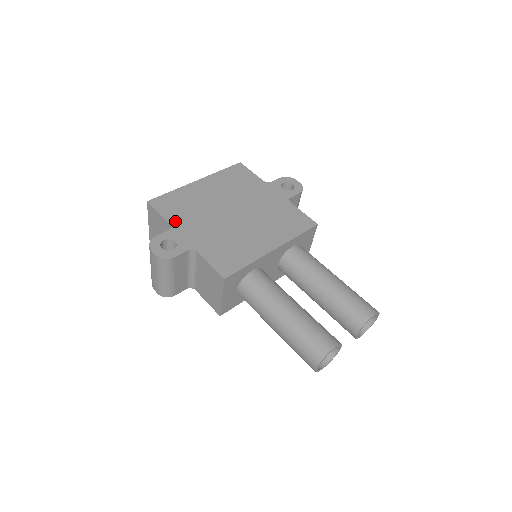
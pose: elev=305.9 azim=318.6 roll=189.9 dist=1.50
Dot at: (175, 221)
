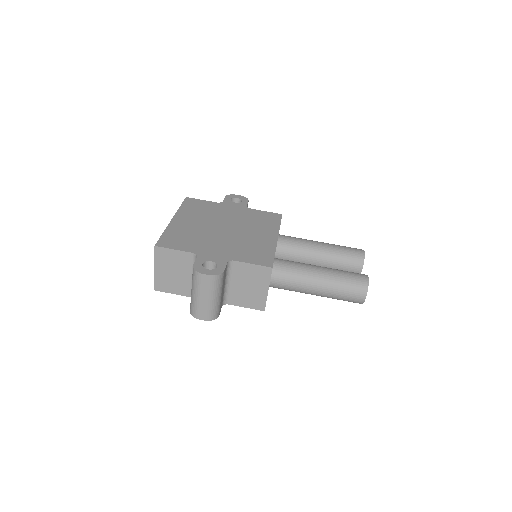
Dot at: (193, 249)
